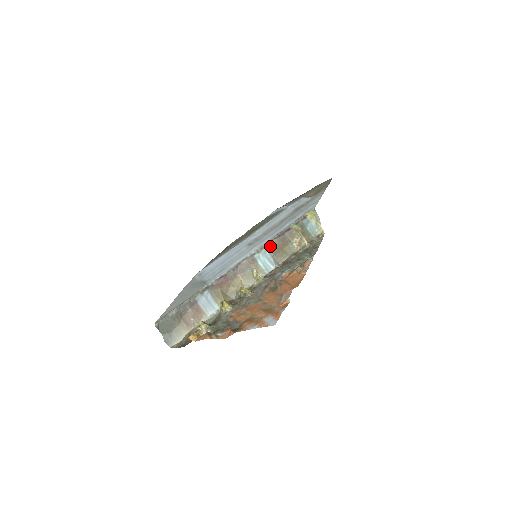
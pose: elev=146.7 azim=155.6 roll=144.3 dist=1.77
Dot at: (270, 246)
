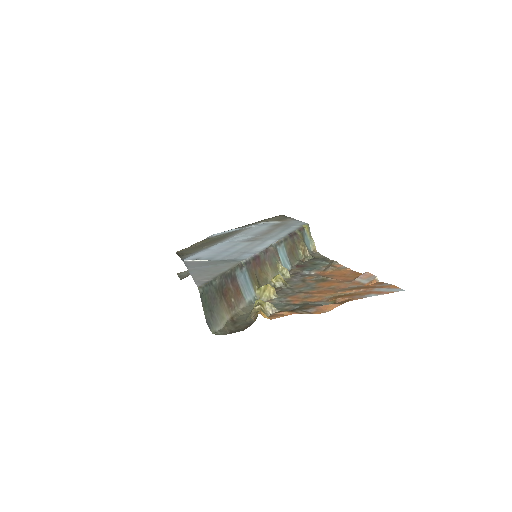
Dot at: (286, 243)
